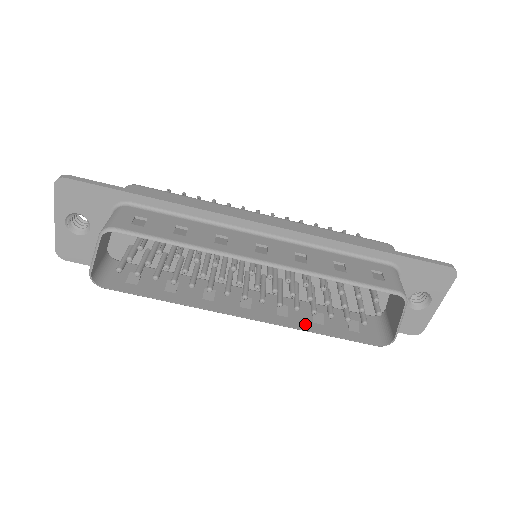
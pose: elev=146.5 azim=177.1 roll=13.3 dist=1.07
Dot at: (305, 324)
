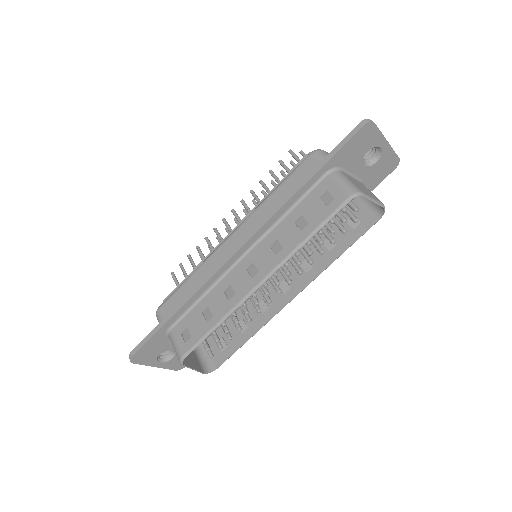
Dot at: (326, 259)
